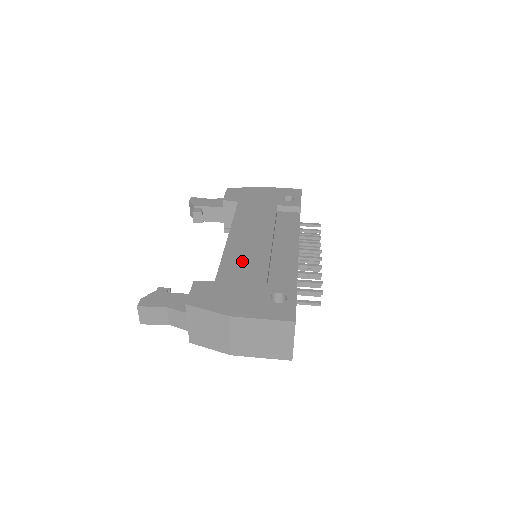
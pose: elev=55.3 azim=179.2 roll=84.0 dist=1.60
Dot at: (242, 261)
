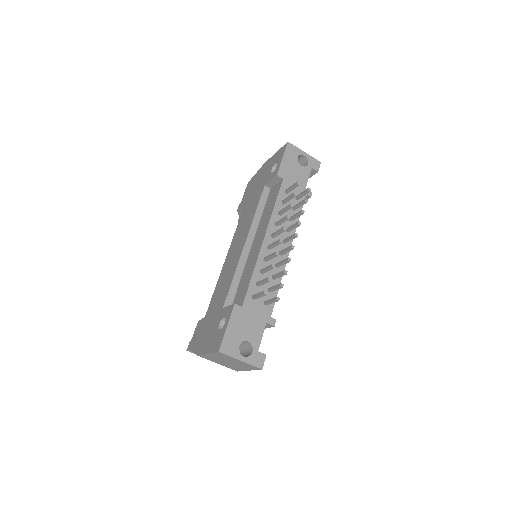
Dot at: (222, 284)
